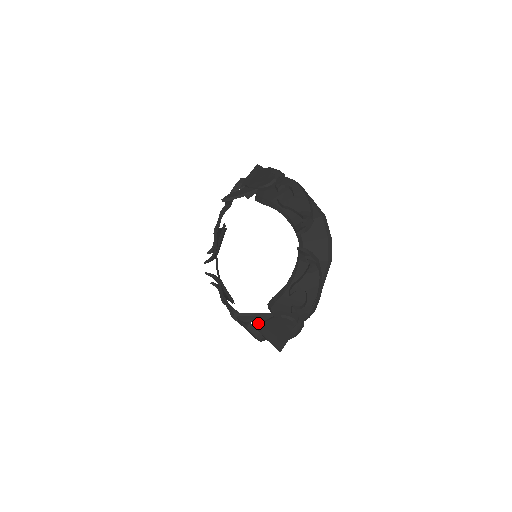
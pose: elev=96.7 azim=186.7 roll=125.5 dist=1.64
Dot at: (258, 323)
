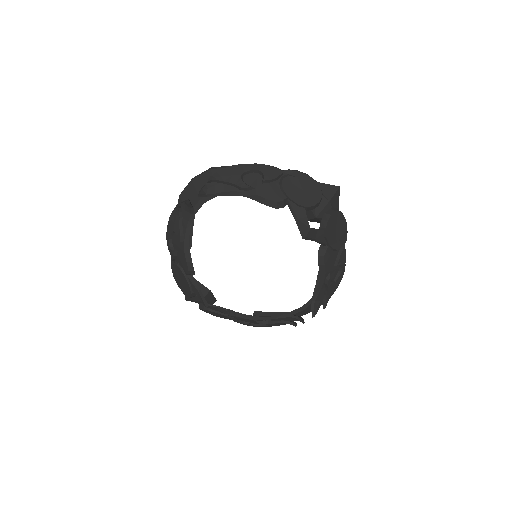
Dot at: (211, 308)
